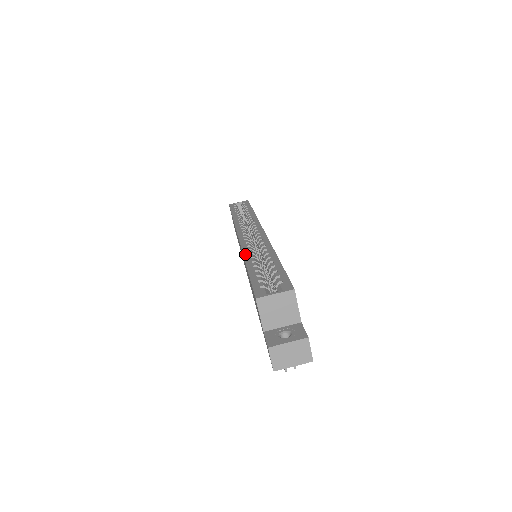
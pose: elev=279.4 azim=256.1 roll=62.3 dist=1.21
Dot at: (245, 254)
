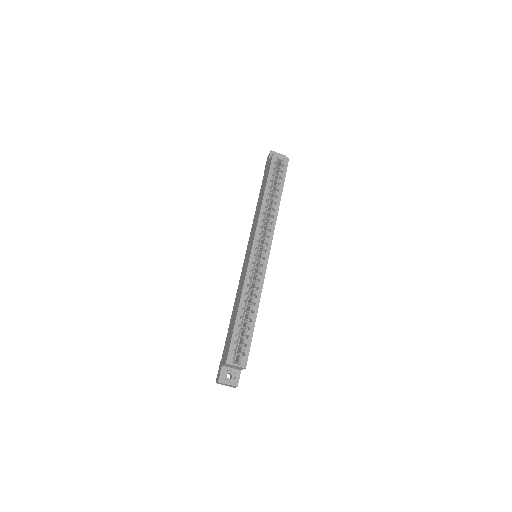
Dot at: (243, 292)
